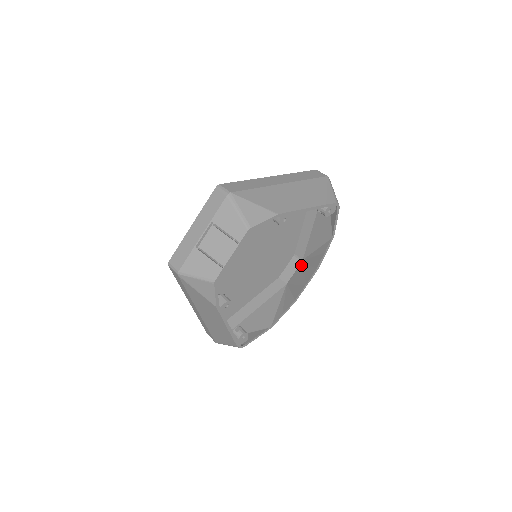
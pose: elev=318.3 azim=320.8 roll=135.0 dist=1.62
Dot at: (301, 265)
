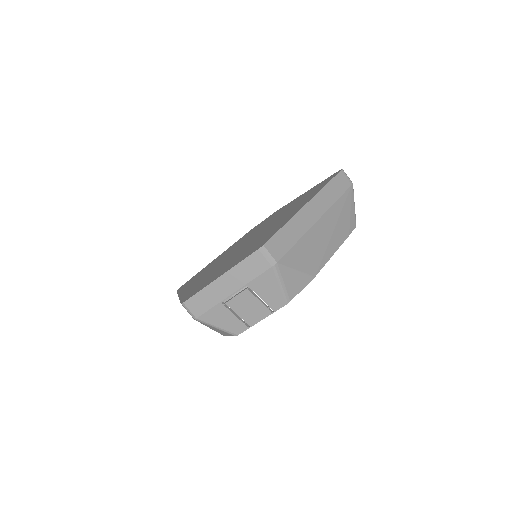
Dot at: occluded
